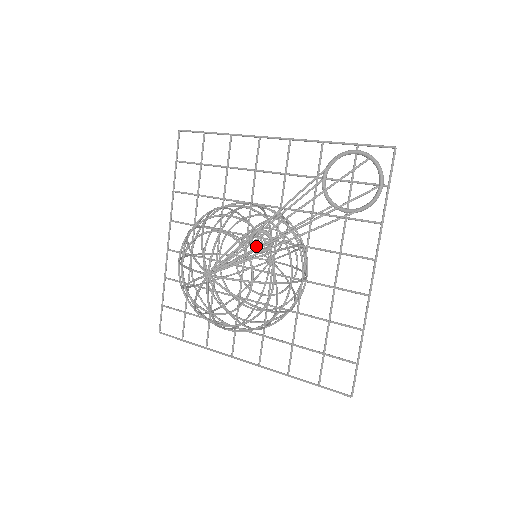
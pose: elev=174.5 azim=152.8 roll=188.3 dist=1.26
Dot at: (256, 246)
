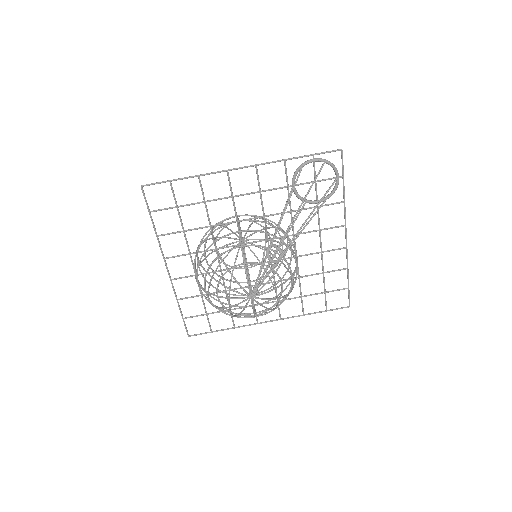
Dot at: (275, 261)
